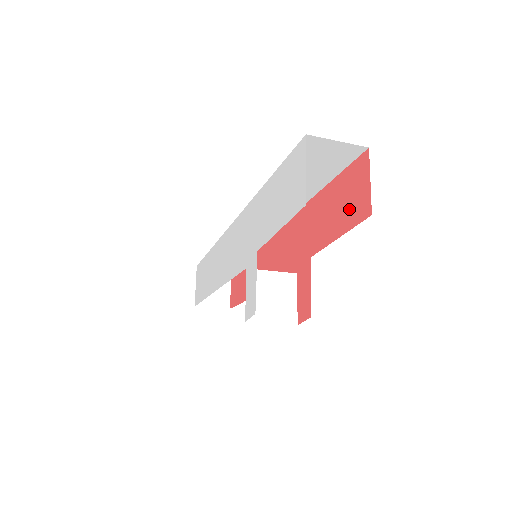
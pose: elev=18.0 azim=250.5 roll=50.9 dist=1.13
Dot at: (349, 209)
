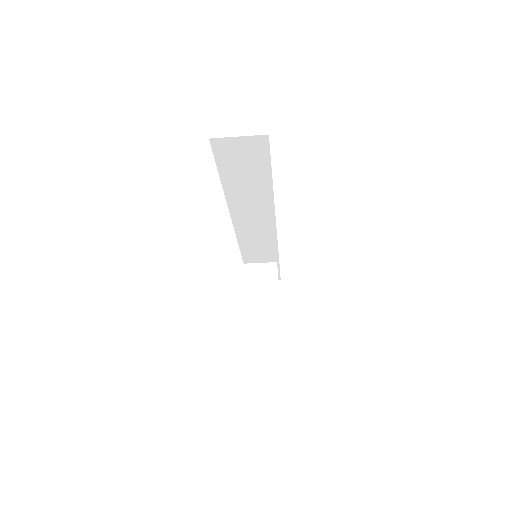
Dot at: occluded
